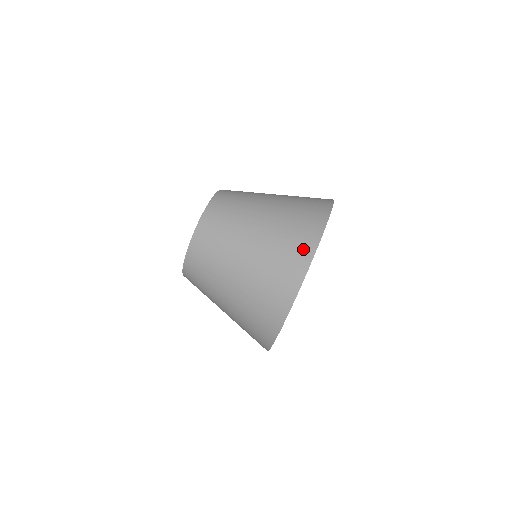
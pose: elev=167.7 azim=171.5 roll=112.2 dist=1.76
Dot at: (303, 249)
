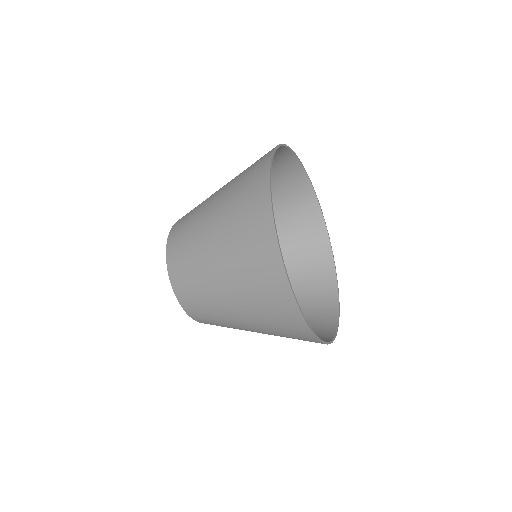
Dot at: (265, 155)
